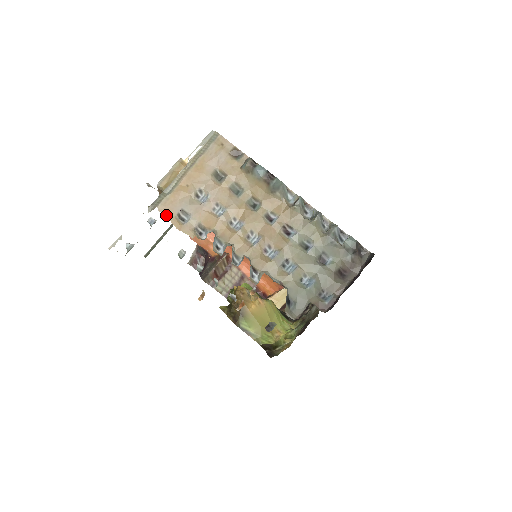
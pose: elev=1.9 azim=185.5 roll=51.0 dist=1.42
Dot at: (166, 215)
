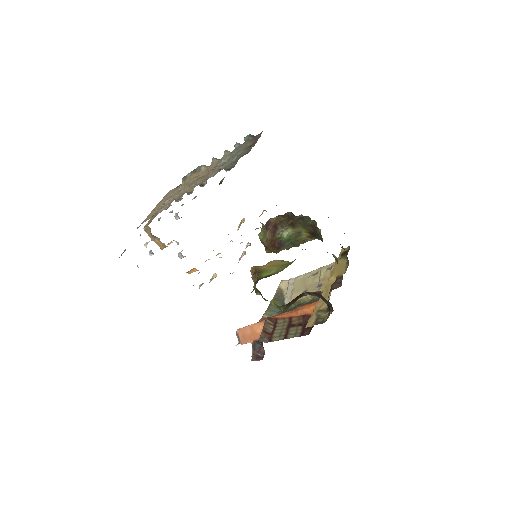
Dot at: occluded
